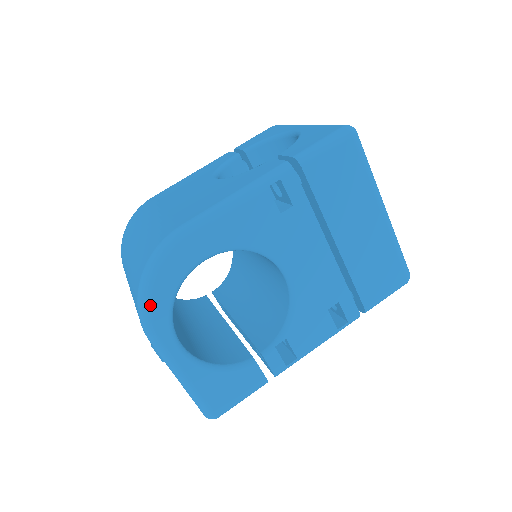
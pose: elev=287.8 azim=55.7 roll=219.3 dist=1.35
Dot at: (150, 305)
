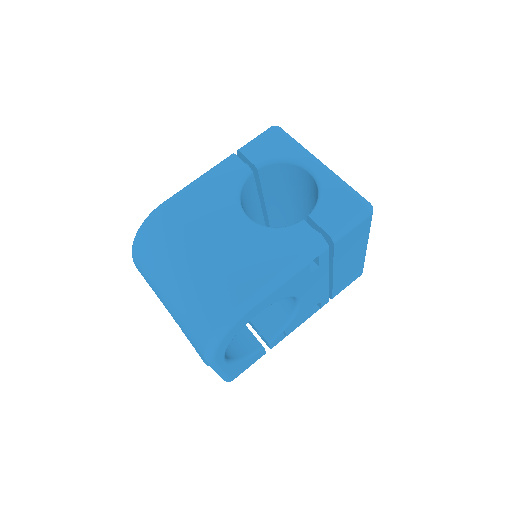
Dot at: (217, 350)
